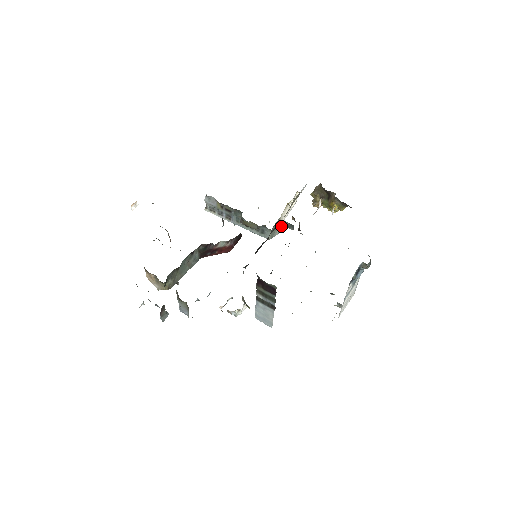
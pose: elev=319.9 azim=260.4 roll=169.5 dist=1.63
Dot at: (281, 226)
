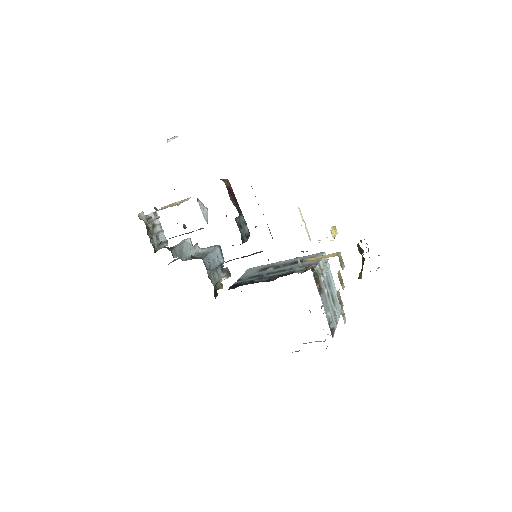
Dot at: occluded
